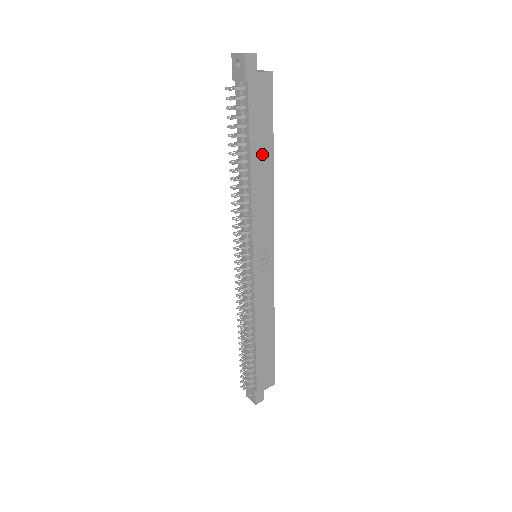
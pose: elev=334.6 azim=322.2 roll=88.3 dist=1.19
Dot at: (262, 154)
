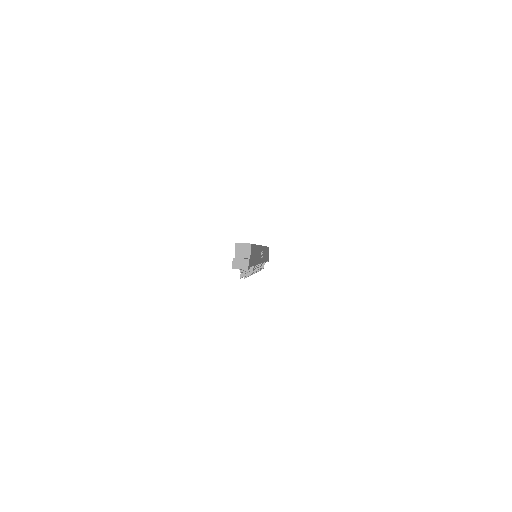
Dot at: occluded
